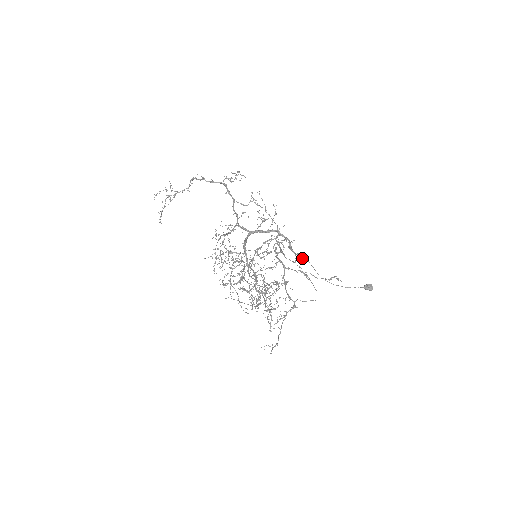
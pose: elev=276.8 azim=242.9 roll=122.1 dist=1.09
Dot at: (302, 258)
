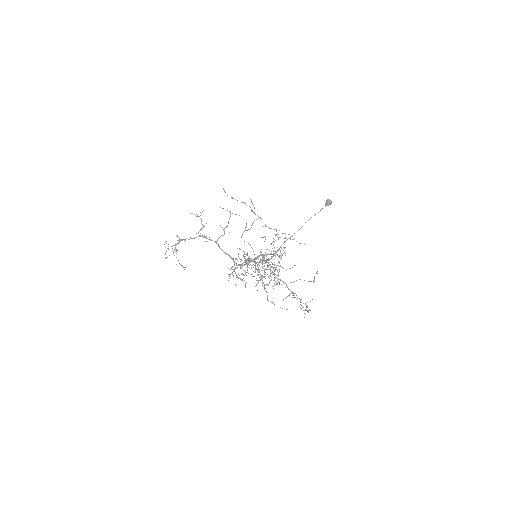
Dot at: occluded
